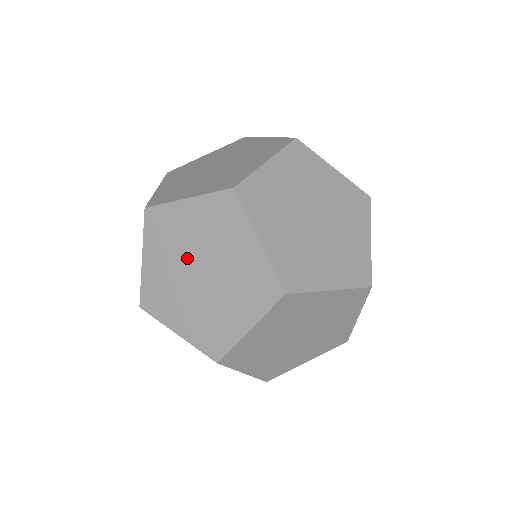
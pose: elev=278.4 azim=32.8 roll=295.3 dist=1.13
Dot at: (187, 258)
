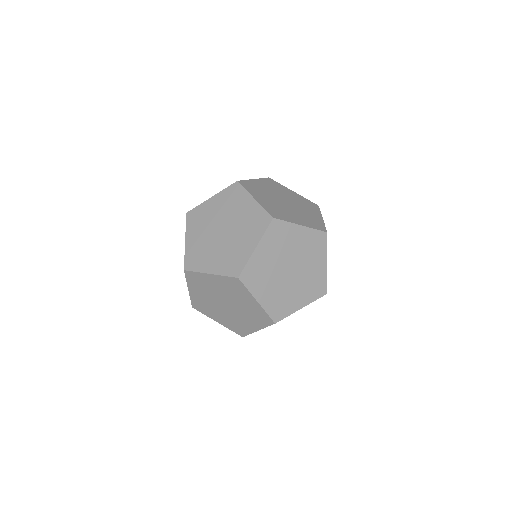
Dot at: occluded
